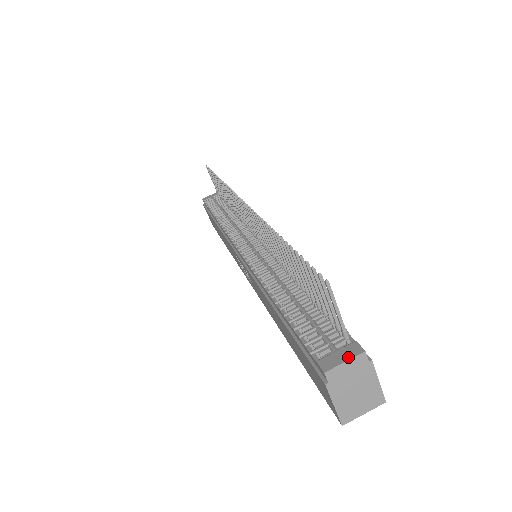
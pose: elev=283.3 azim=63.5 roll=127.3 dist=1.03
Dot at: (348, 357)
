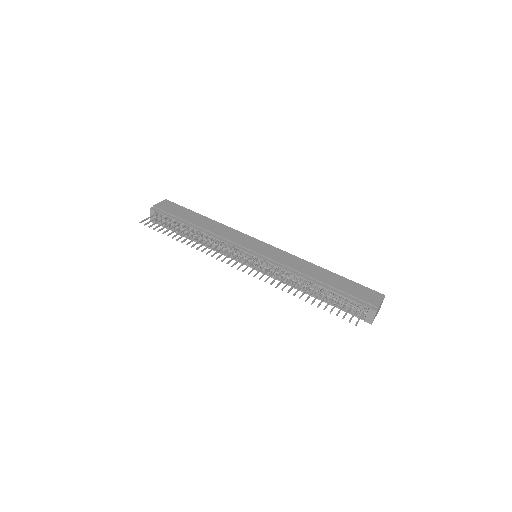
Dot at: (373, 316)
